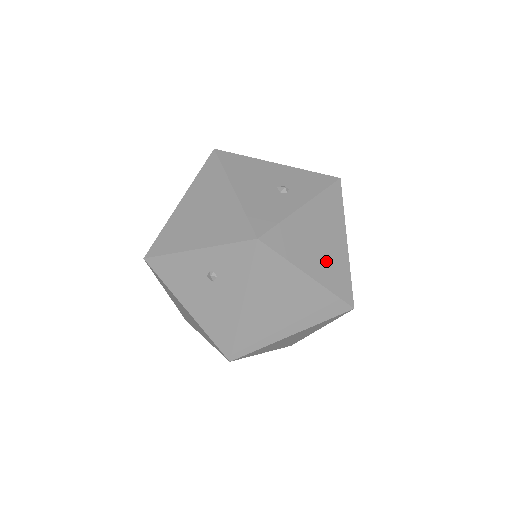
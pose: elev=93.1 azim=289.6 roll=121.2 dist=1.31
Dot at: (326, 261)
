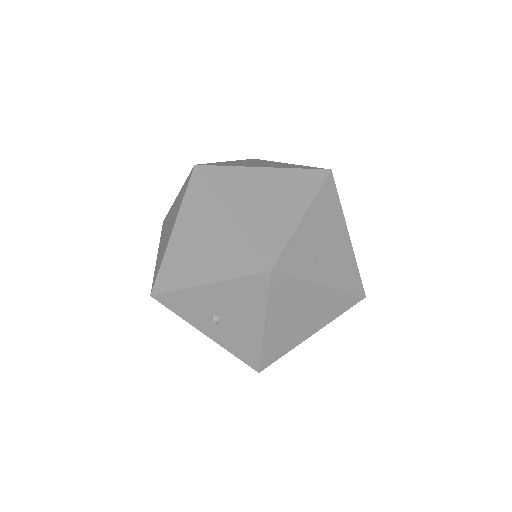
Dot at: occluded
